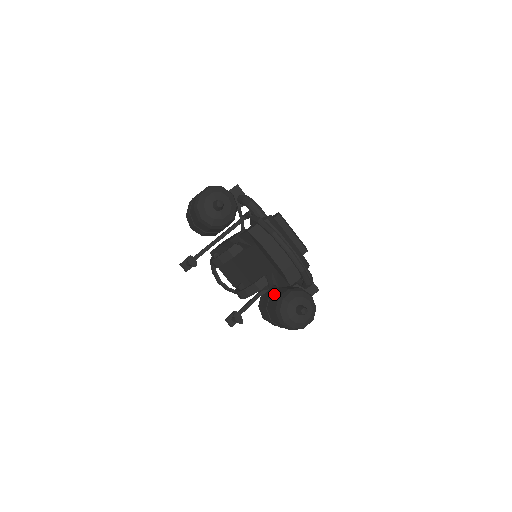
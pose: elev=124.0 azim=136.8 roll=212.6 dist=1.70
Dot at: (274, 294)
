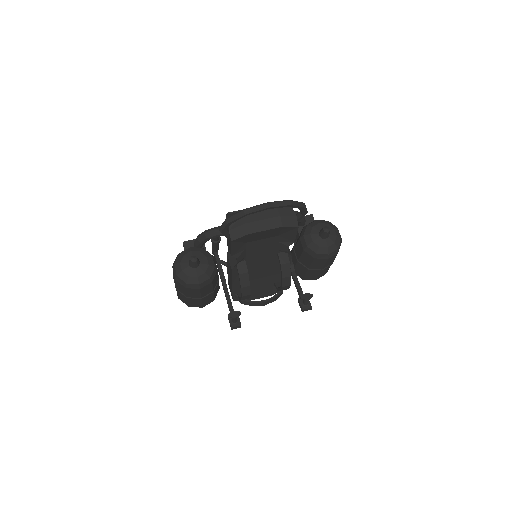
Dot at: (298, 255)
